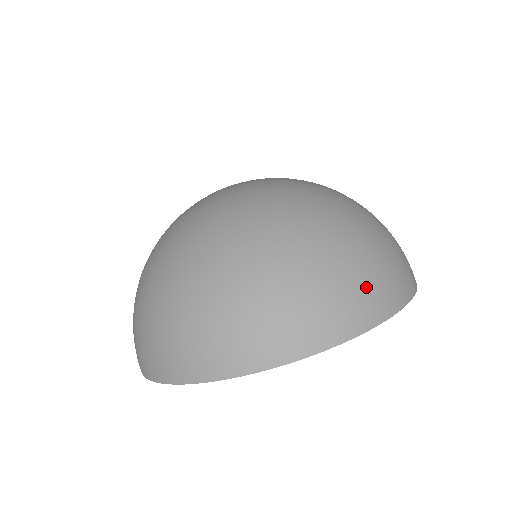
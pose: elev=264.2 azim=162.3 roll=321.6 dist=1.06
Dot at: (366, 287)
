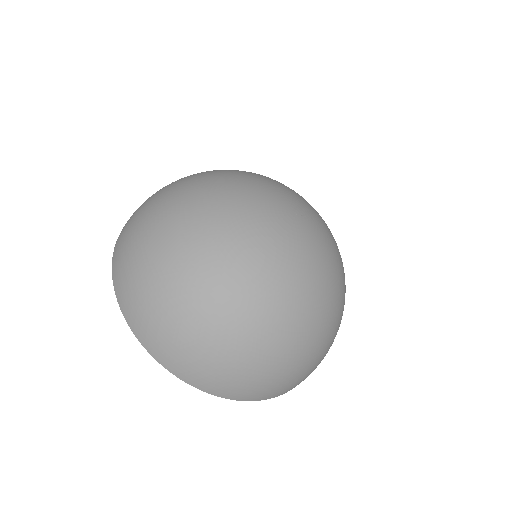
Dot at: (270, 387)
